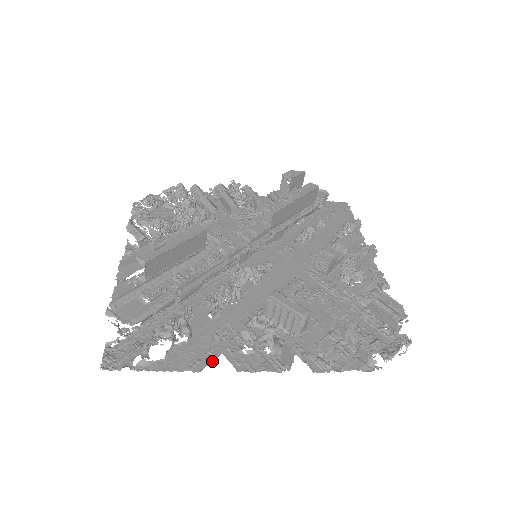
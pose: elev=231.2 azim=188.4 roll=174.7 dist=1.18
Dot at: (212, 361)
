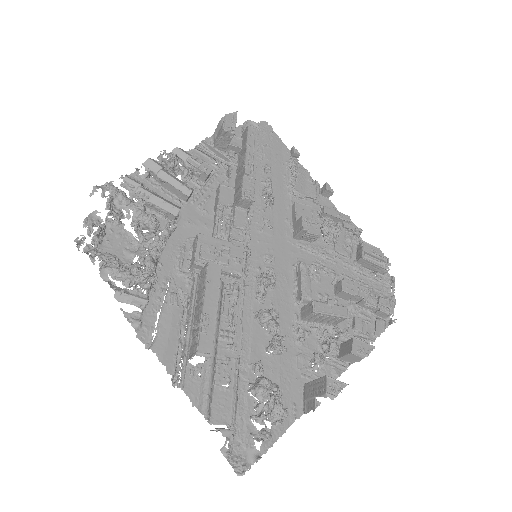
Dot at: (302, 397)
